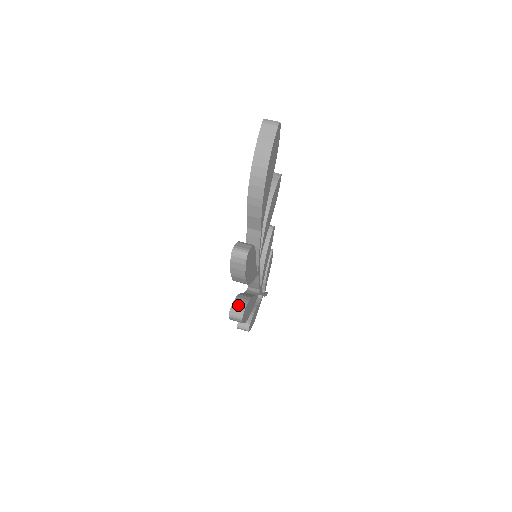
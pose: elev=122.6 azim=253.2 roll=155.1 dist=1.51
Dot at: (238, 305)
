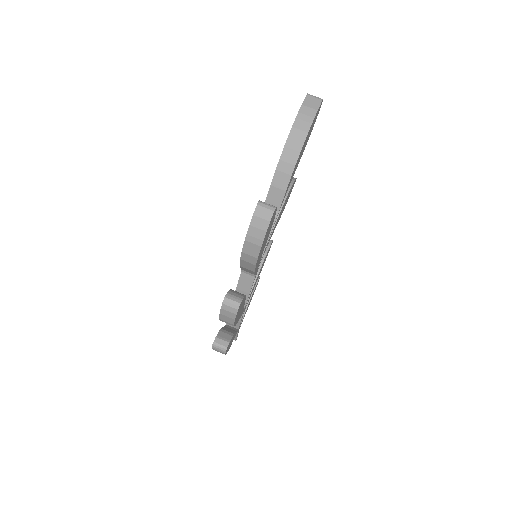
Dot at: (235, 294)
